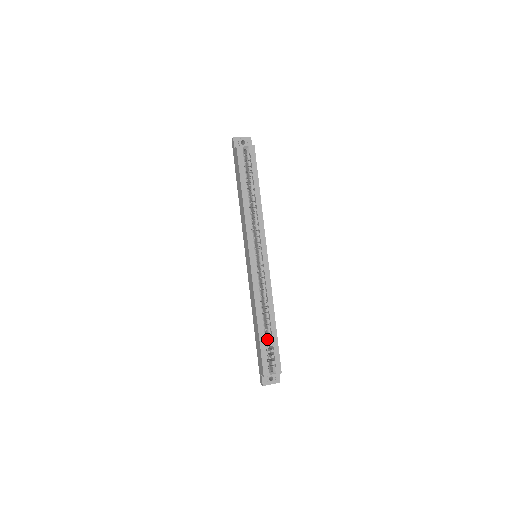
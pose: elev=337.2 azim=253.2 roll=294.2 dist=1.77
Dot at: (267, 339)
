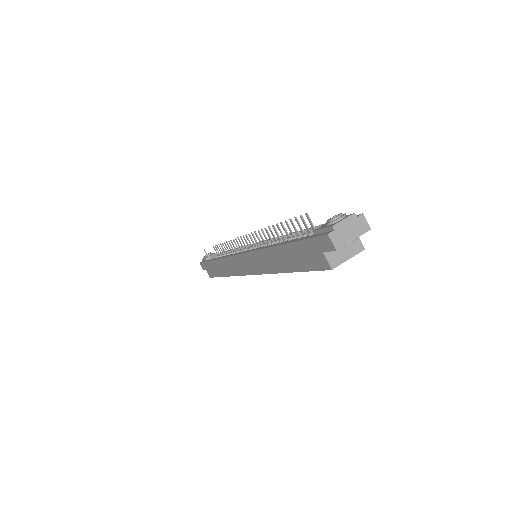
Dot at: occluded
